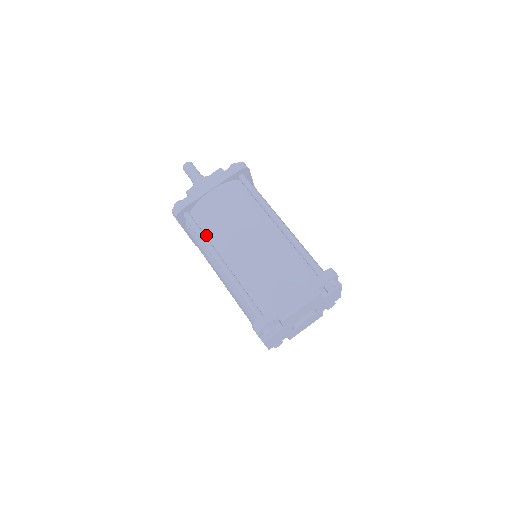
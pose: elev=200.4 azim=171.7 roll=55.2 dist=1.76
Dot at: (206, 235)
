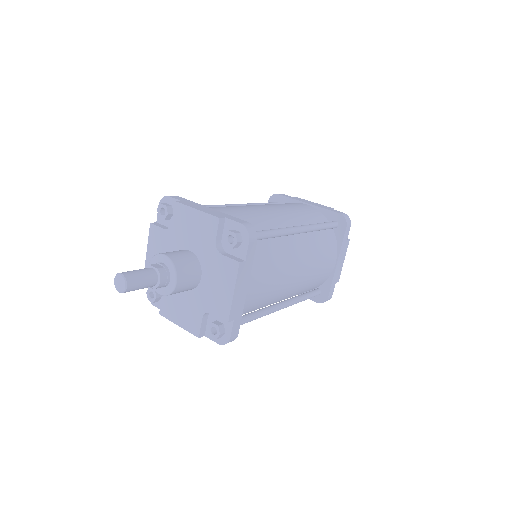
Dot at: occluded
